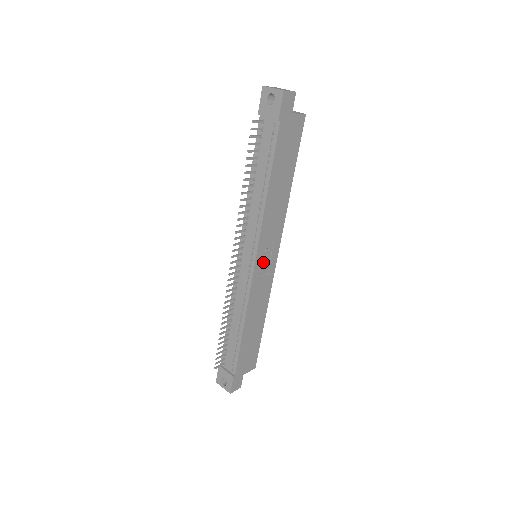
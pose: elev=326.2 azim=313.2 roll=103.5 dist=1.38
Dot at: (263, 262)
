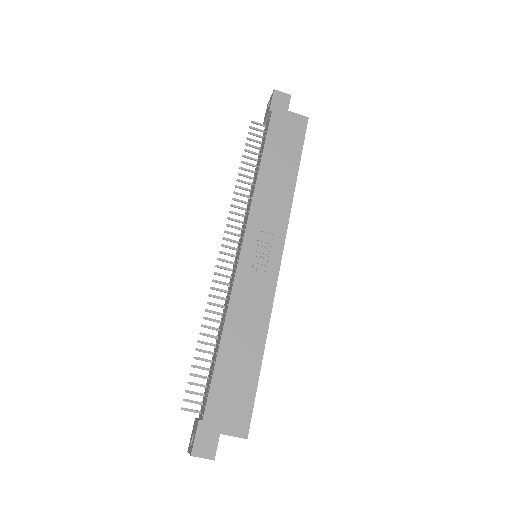
Dot at: (256, 252)
